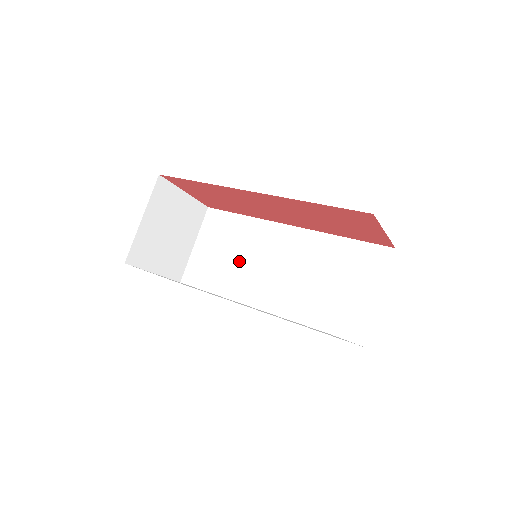
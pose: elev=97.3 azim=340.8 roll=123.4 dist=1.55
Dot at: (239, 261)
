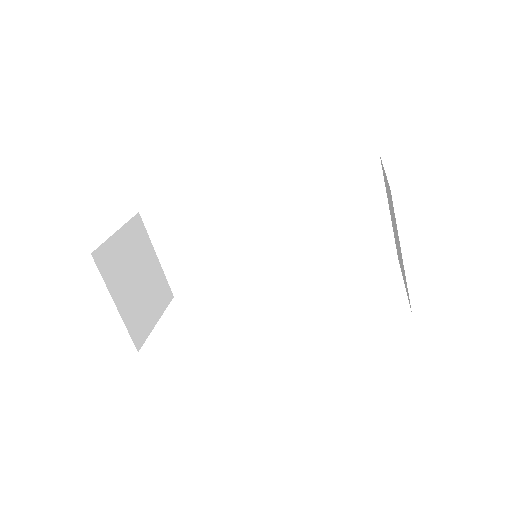
Dot at: (220, 247)
